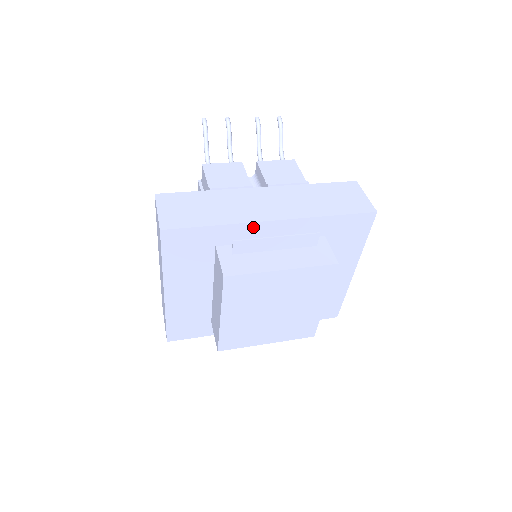
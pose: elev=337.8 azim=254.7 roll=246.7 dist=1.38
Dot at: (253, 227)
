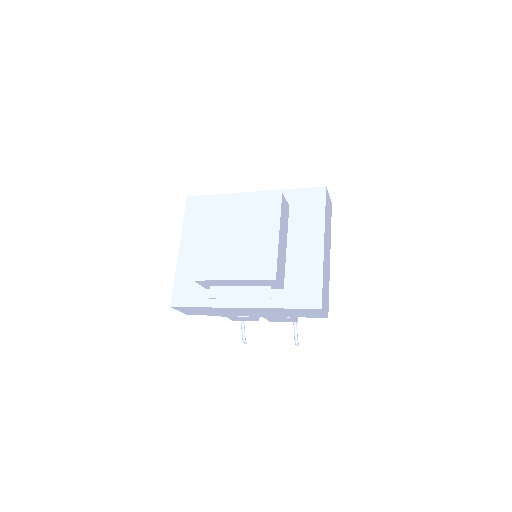
Dot at: occluded
